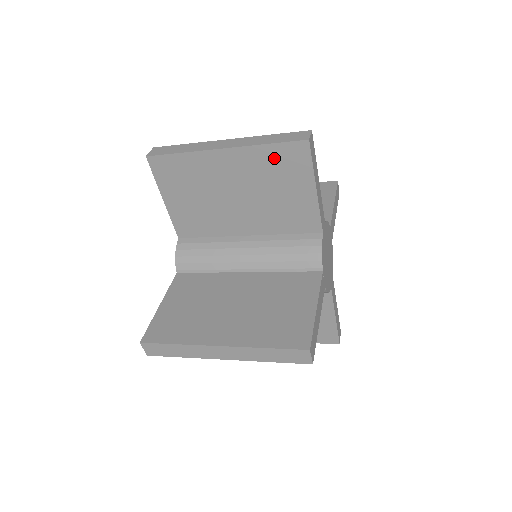
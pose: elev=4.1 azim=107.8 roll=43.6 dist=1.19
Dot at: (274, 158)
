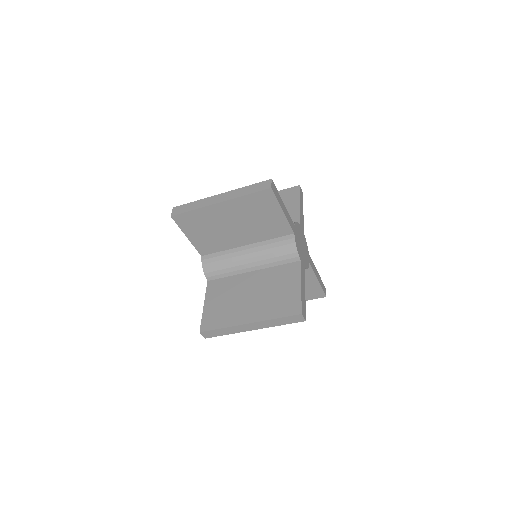
Dot at: (281, 195)
